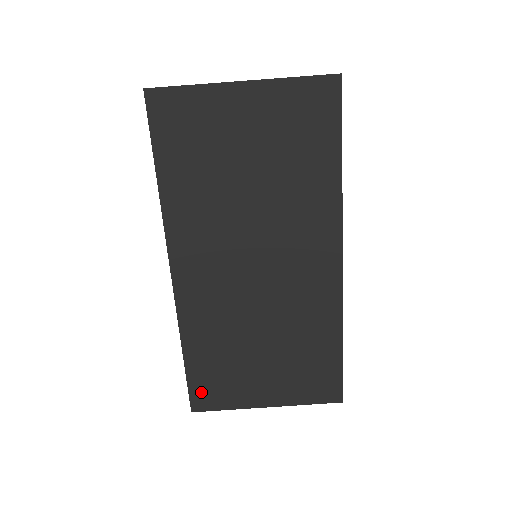
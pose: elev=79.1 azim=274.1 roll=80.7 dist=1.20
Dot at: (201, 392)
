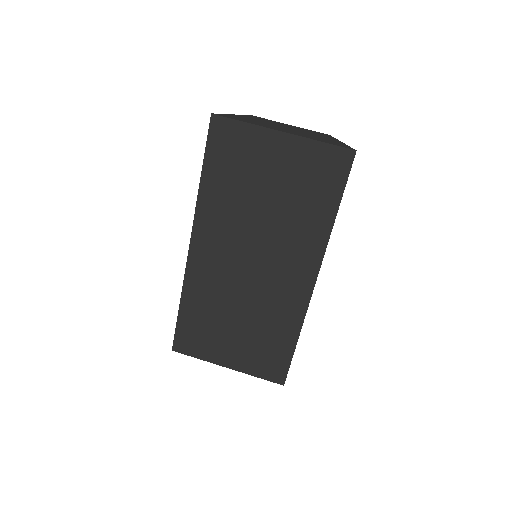
Dot at: (183, 339)
